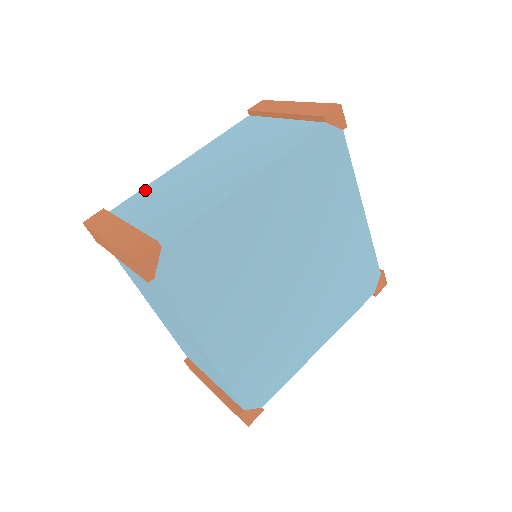
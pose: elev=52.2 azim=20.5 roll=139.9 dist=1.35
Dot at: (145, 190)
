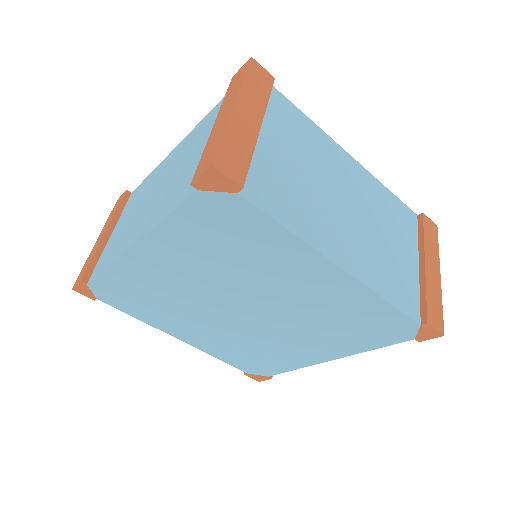
Dot at: (147, 179)
